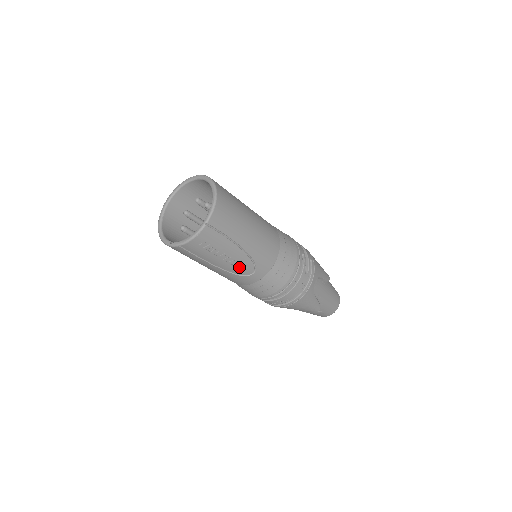
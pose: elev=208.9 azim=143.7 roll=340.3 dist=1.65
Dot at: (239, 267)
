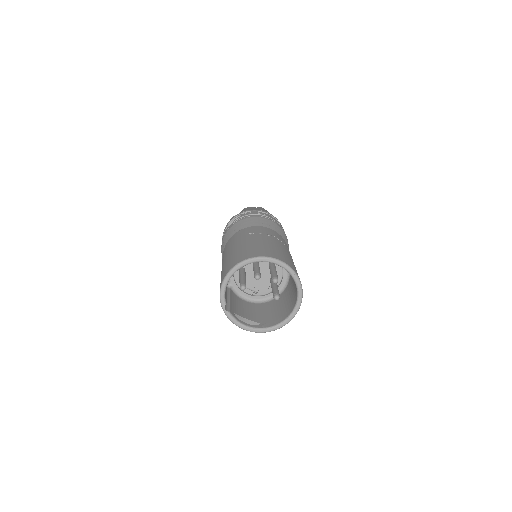
Dot at: occluded
